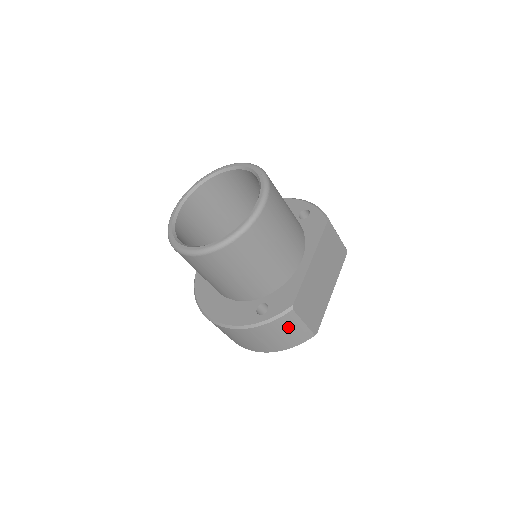
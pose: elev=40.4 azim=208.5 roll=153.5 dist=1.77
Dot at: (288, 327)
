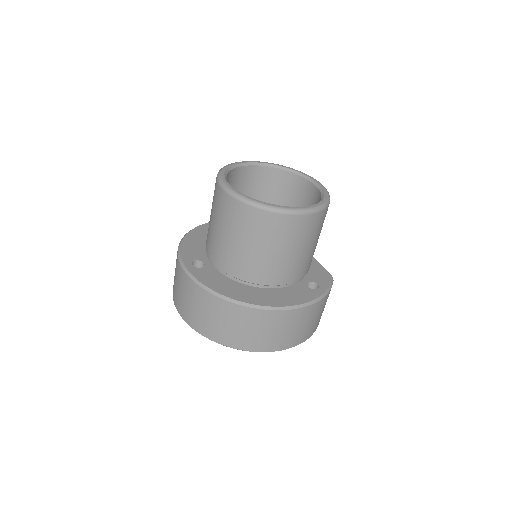
Dot at: occluded
